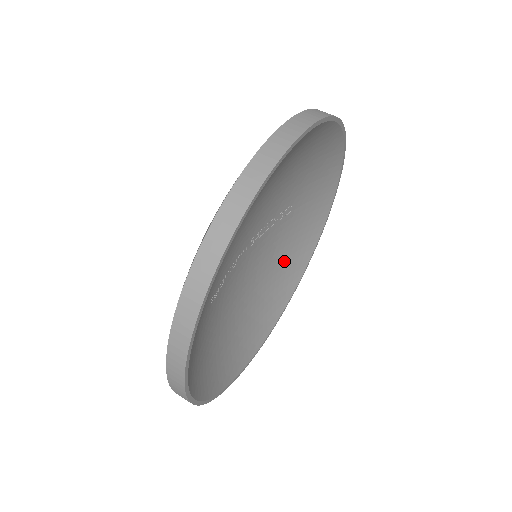
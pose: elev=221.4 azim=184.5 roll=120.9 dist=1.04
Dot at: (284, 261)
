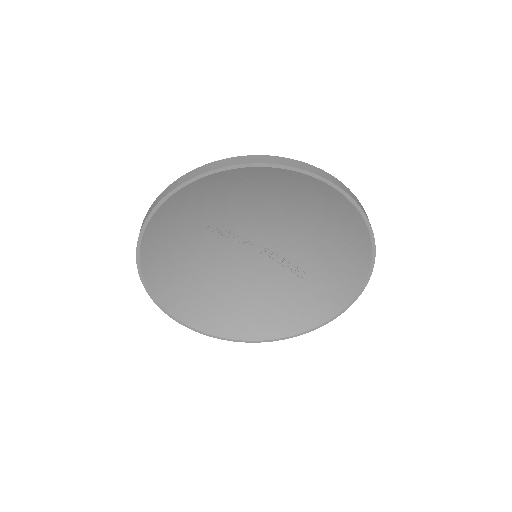
Dot at: (267, 309)
